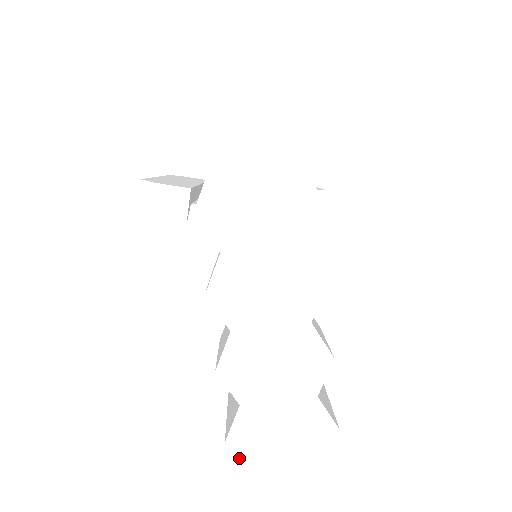
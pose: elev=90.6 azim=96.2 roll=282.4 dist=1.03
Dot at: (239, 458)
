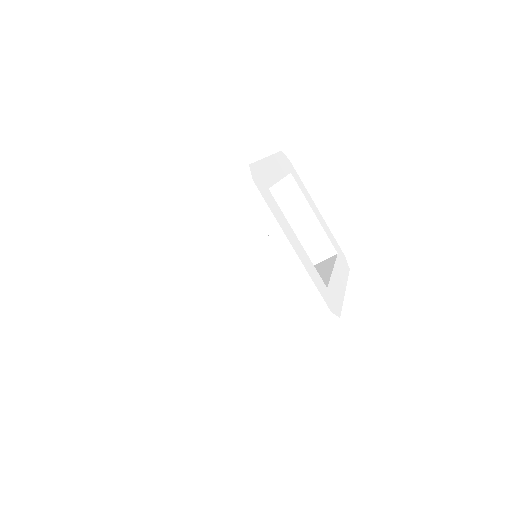
Dot at: occluded
